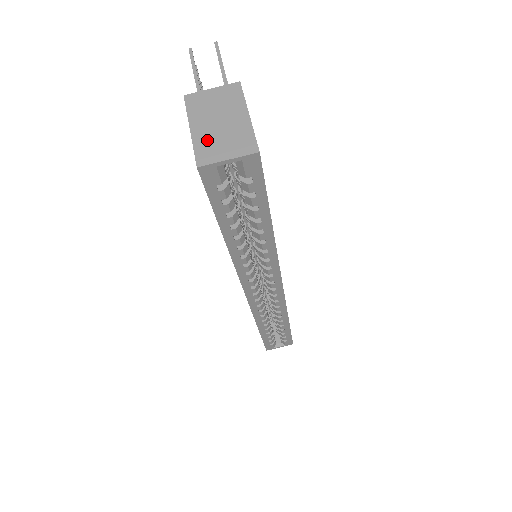
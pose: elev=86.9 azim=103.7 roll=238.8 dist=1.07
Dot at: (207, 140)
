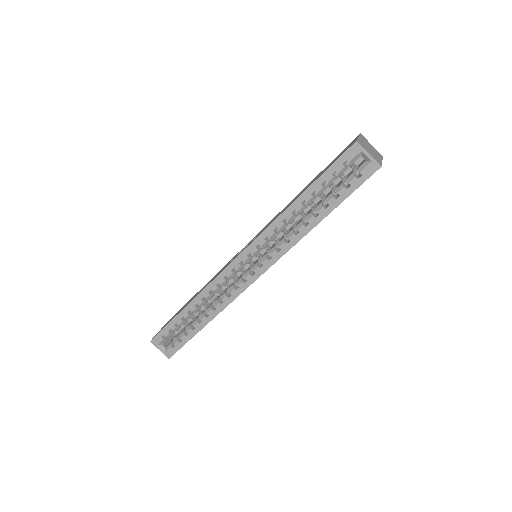
Dot at: (364, 144)
